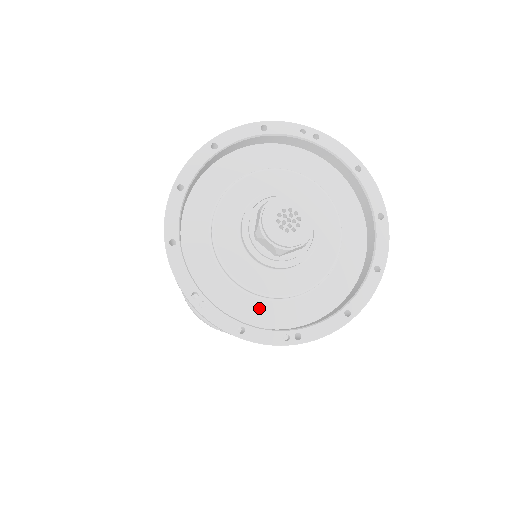
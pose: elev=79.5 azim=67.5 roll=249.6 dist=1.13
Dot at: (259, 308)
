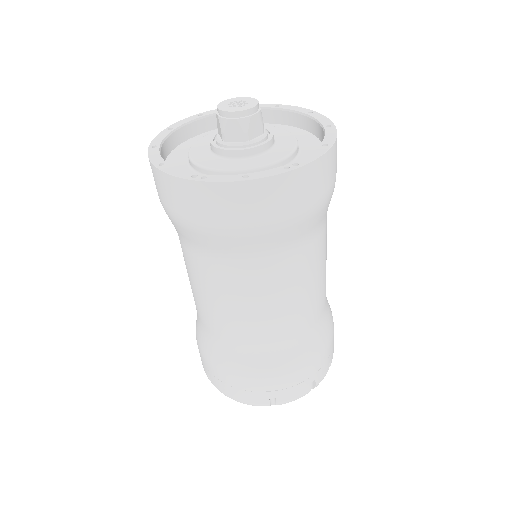
Dot at: occluded
